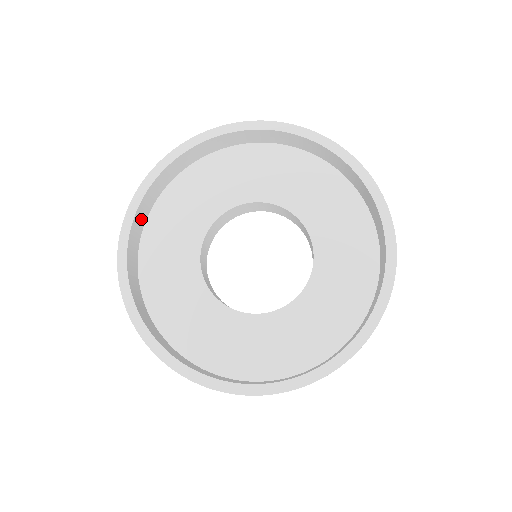
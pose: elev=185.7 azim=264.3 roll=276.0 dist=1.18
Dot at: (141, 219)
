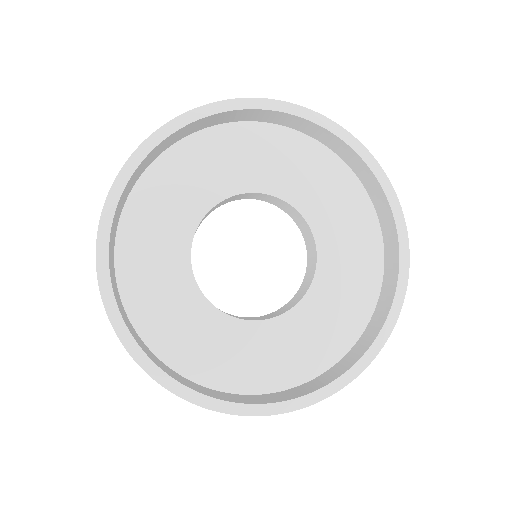
Dot at: (115, 222)
